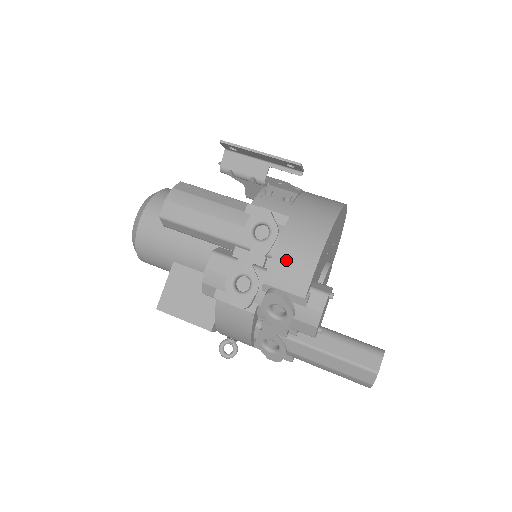
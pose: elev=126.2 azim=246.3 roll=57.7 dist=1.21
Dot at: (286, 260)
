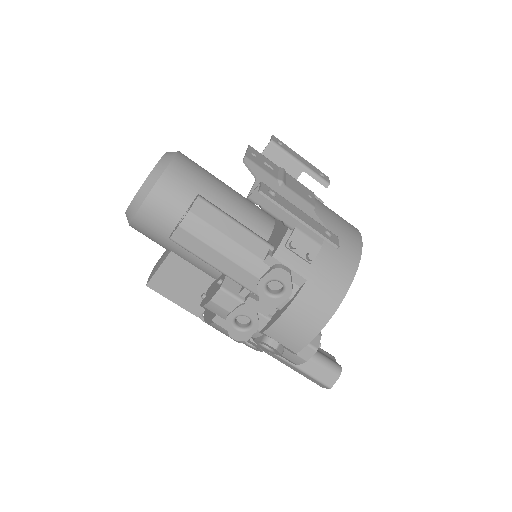
Dot at: (291, 324)
